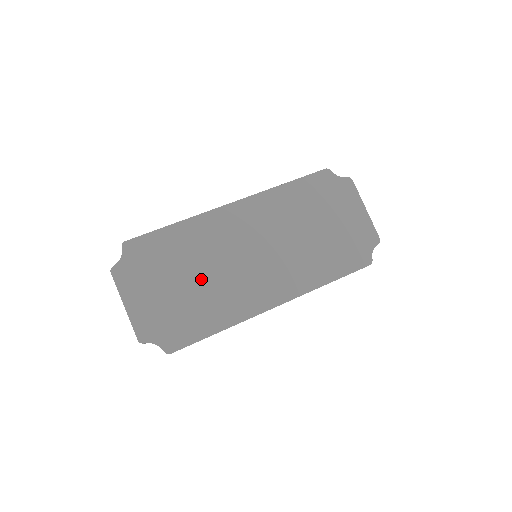
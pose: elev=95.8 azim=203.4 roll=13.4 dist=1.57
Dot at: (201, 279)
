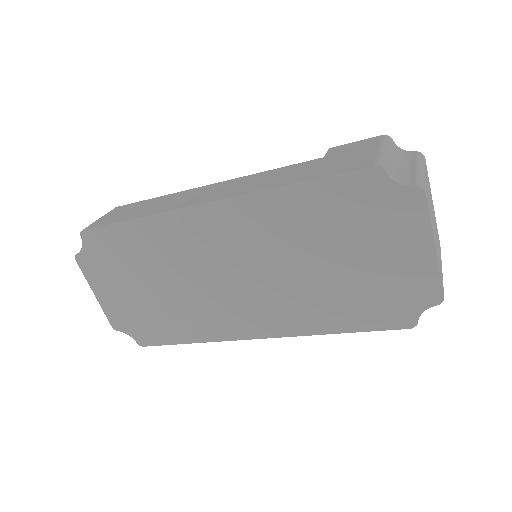
Dot at: (168, 288)
